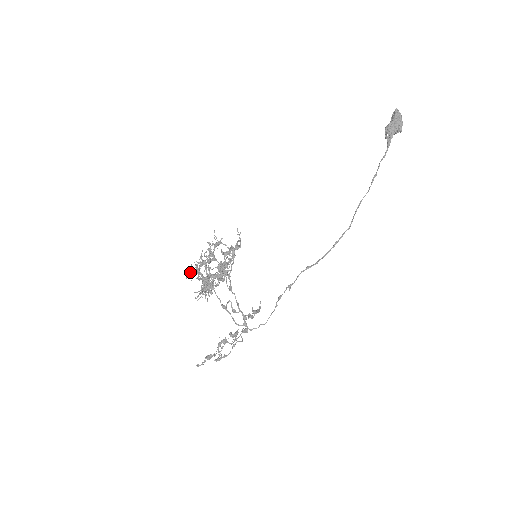
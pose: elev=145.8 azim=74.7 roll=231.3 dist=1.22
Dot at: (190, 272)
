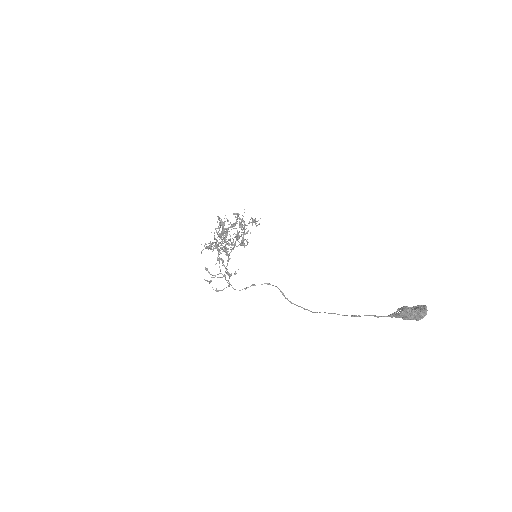
Dot at: (218, 219)
